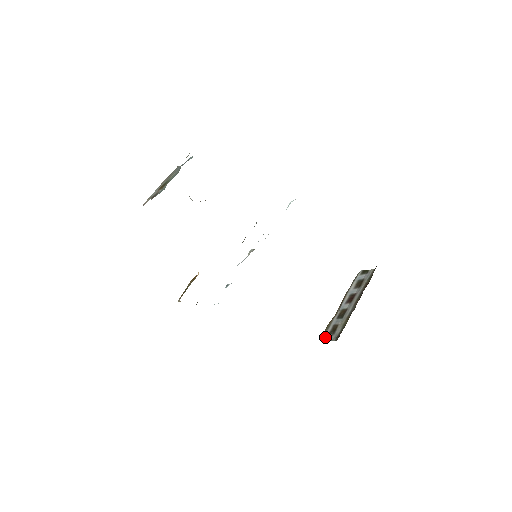
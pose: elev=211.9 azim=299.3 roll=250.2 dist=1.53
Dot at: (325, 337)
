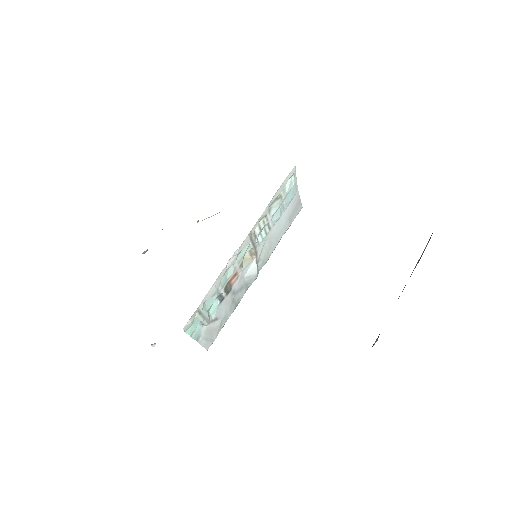
Dot at: (373, 345)
